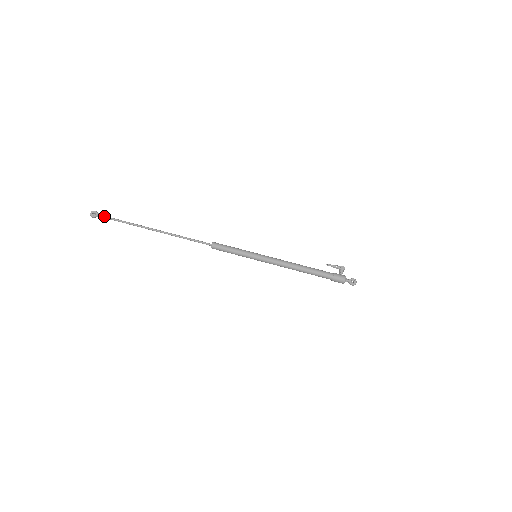
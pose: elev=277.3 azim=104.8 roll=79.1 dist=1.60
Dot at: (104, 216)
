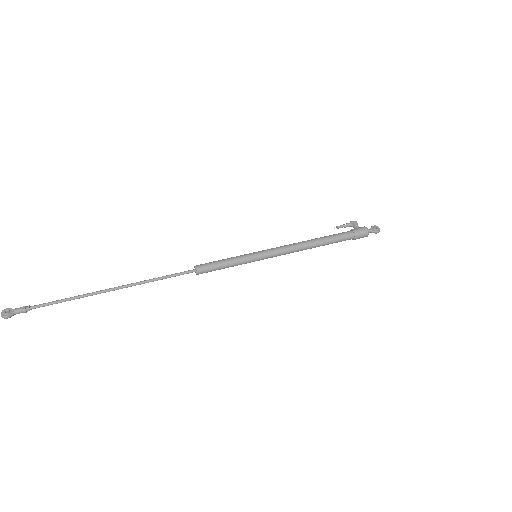
Dot at: (25, 307)
